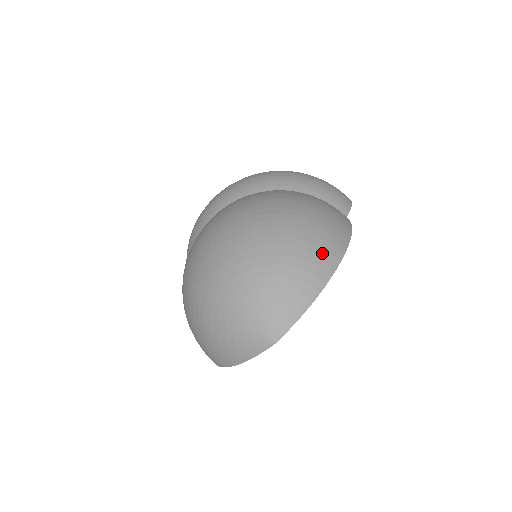
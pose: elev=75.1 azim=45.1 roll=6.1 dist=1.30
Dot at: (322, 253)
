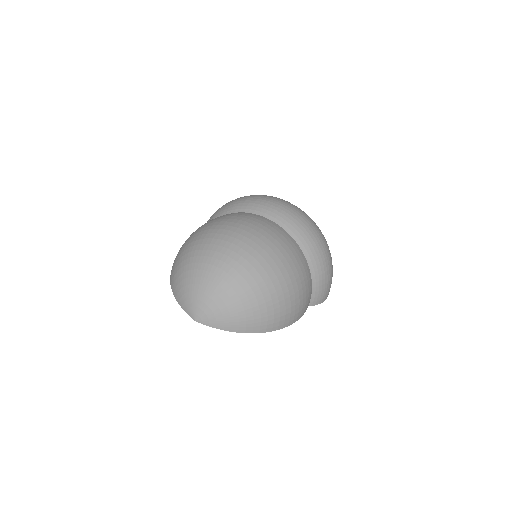
Dot at: (264, 321)
